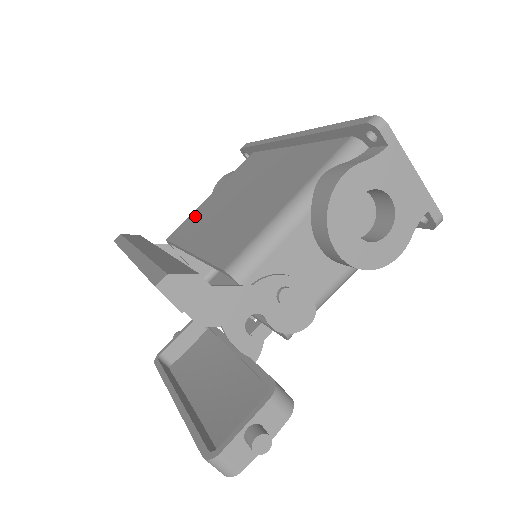
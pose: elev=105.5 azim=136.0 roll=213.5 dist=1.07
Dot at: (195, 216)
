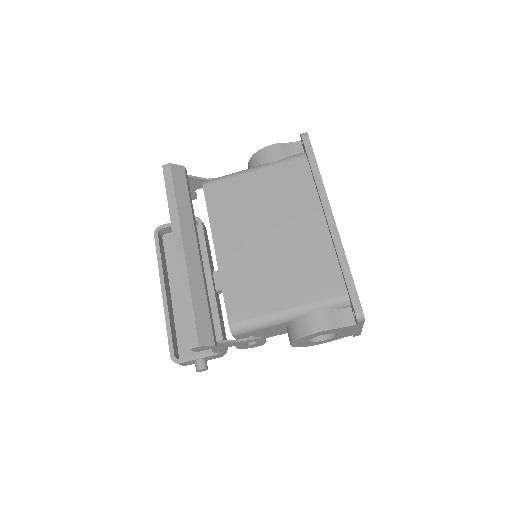
Dot at: (233, 191)
